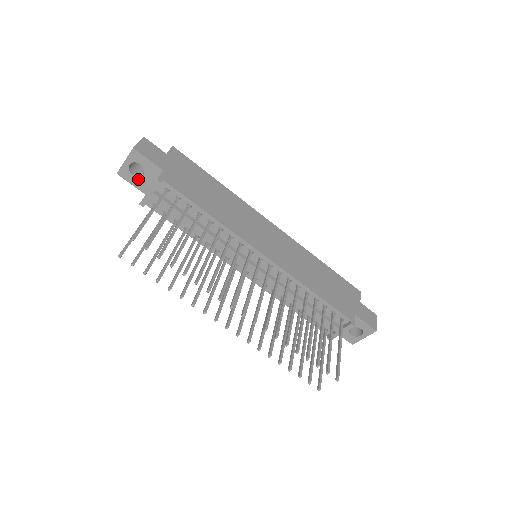
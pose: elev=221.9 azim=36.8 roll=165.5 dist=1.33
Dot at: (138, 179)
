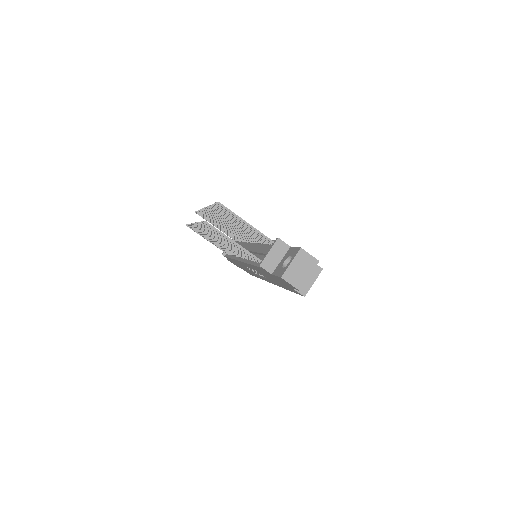
Dot at: occluded
